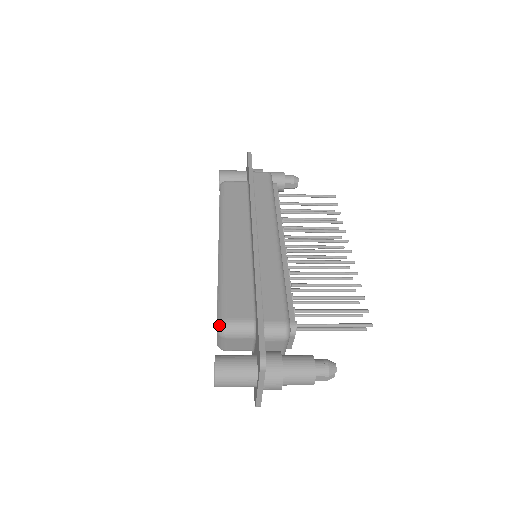
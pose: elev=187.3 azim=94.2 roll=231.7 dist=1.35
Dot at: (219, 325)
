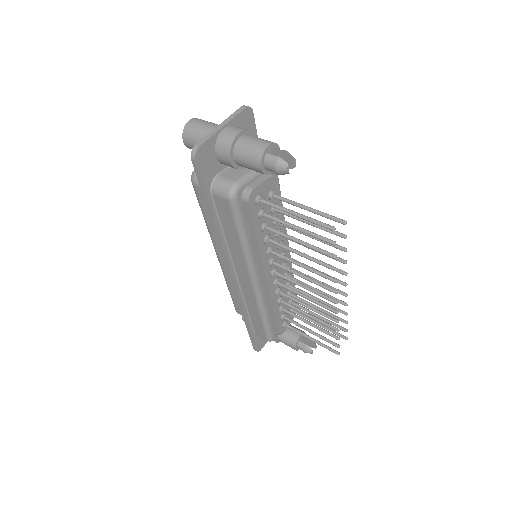
Dot at: occluded
